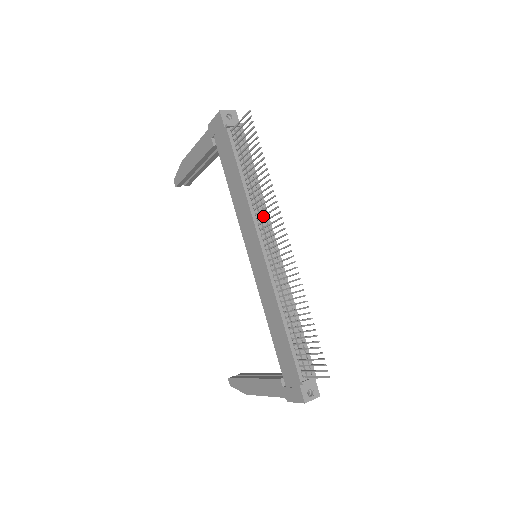
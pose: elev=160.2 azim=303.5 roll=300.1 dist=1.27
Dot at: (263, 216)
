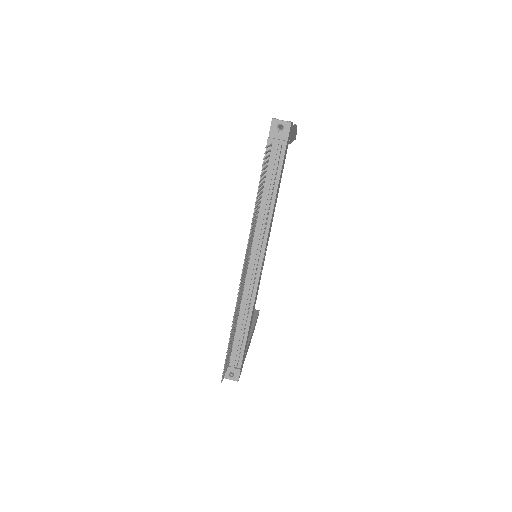
Dot at: (251, 238)
